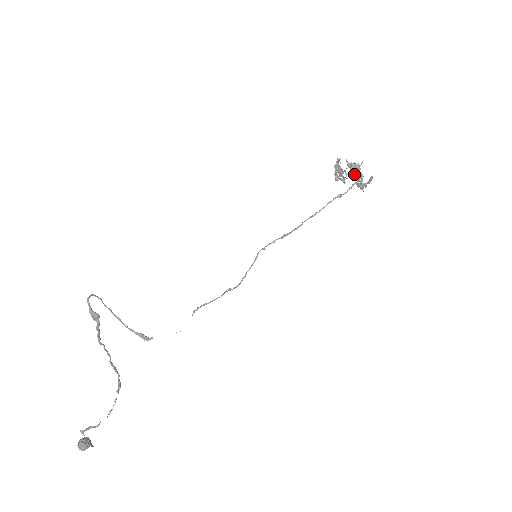
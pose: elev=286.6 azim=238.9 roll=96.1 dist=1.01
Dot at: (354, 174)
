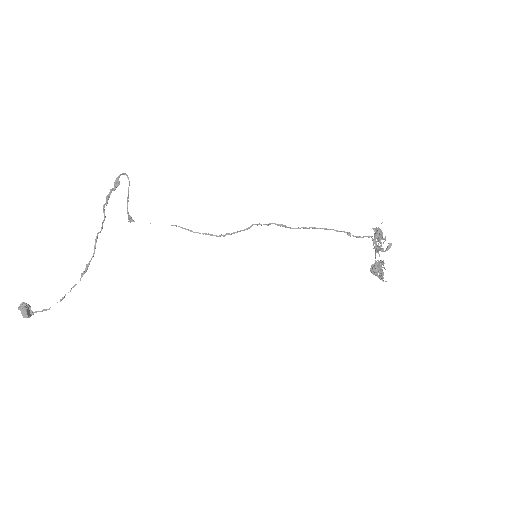
Dot at: occluded
